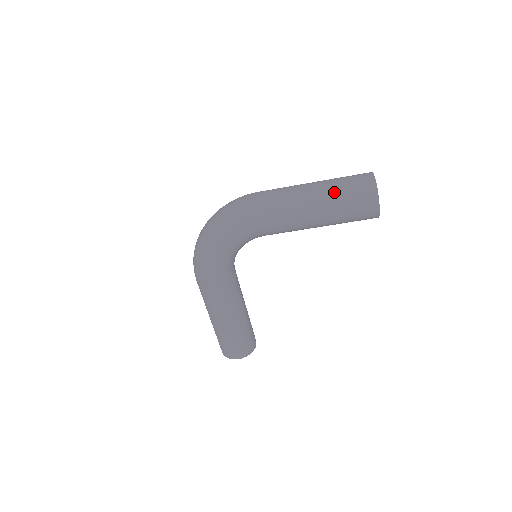
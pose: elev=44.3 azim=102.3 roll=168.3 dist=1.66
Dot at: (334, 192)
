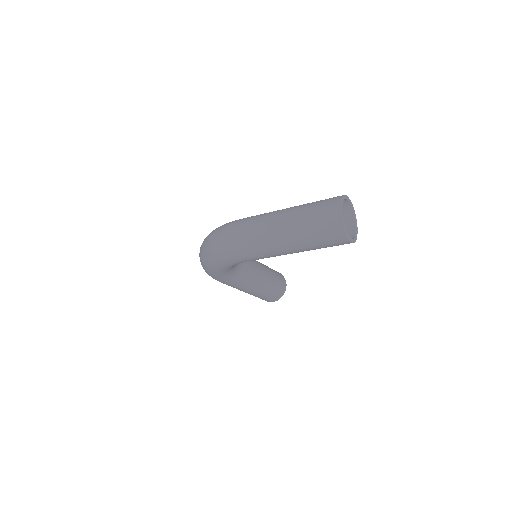
Dot at: (302, 234)
